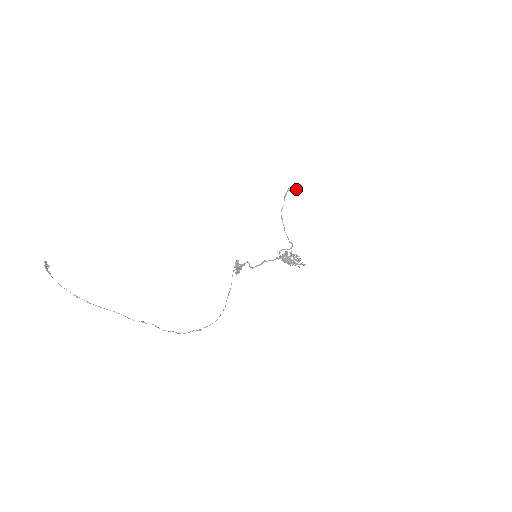
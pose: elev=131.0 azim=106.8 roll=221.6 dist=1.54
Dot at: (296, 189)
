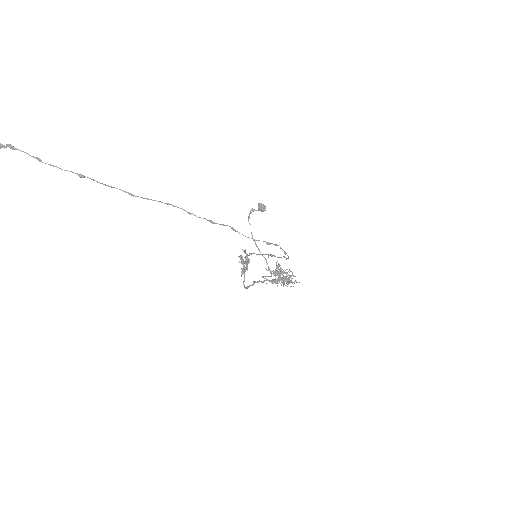
Dot at: (260, 209)
